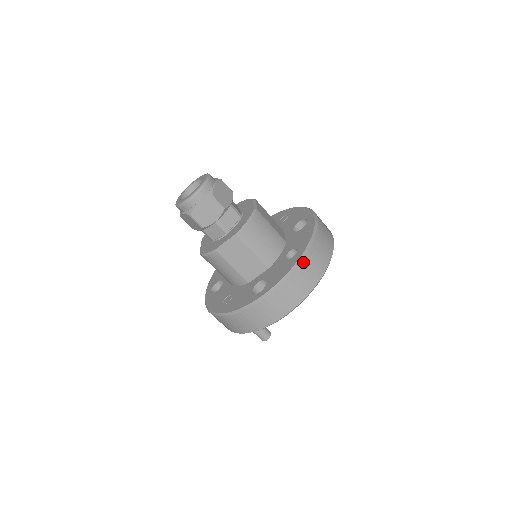
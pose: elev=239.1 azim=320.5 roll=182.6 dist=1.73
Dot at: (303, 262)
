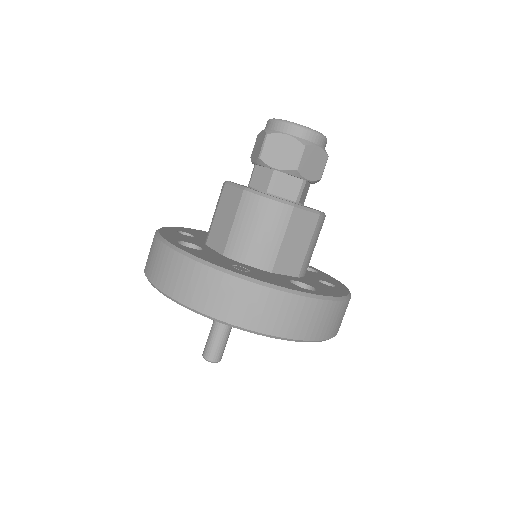
Dot at: occluded
